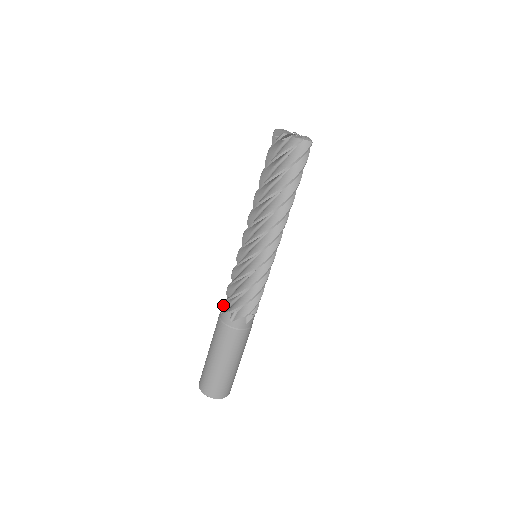
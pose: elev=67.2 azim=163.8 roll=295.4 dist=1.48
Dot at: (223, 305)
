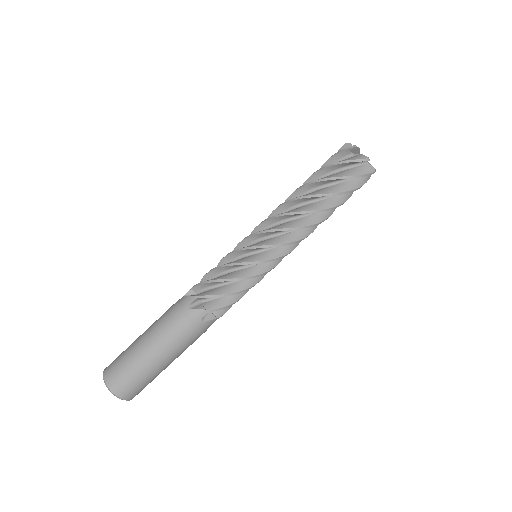
Dot at: occluded
